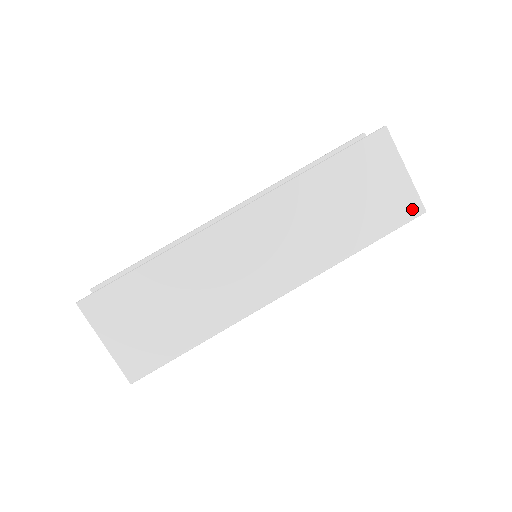
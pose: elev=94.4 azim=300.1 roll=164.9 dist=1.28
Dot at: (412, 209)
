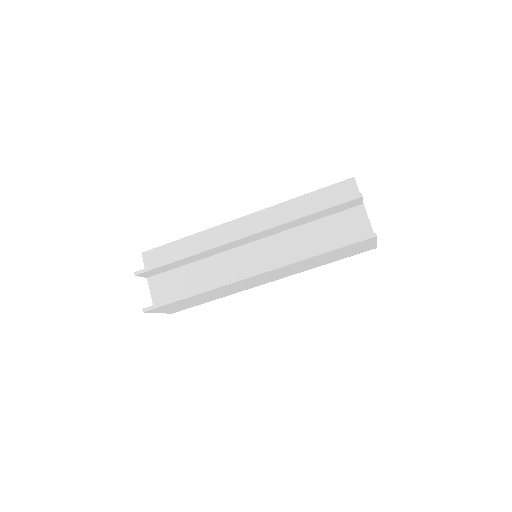
Dot at: (368, 250)
